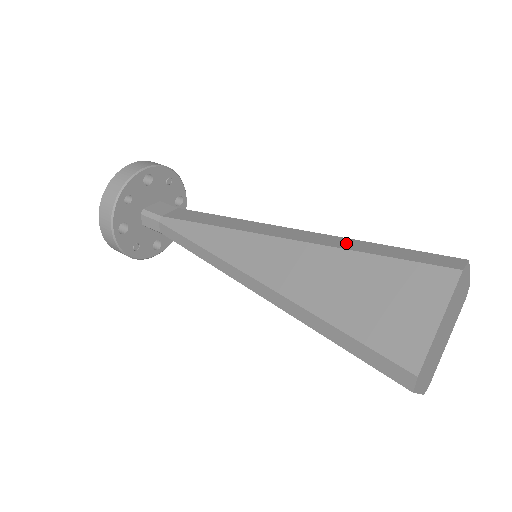
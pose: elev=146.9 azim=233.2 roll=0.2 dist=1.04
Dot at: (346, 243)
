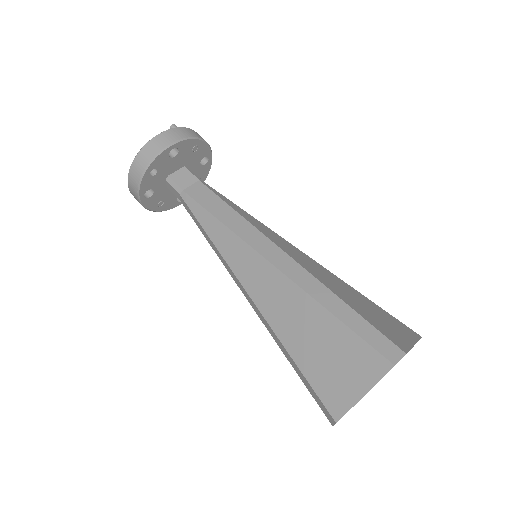
Dot at: (322, 294)
